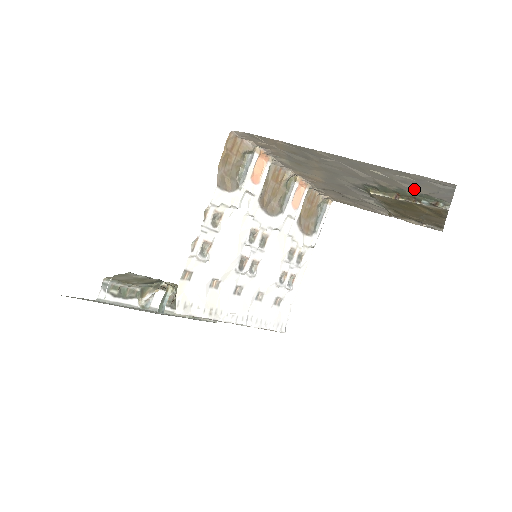
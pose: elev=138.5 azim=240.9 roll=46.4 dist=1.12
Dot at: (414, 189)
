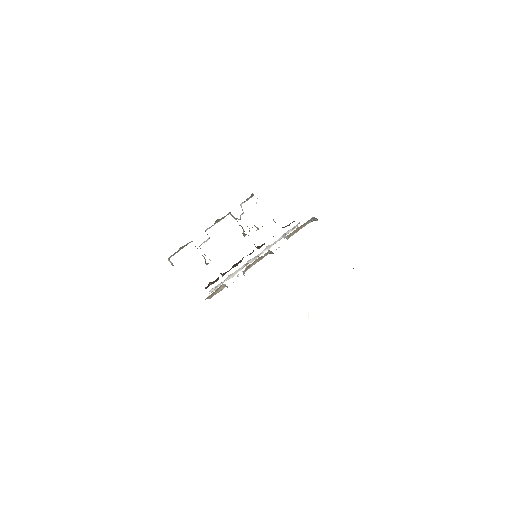
Dot at: occluded
